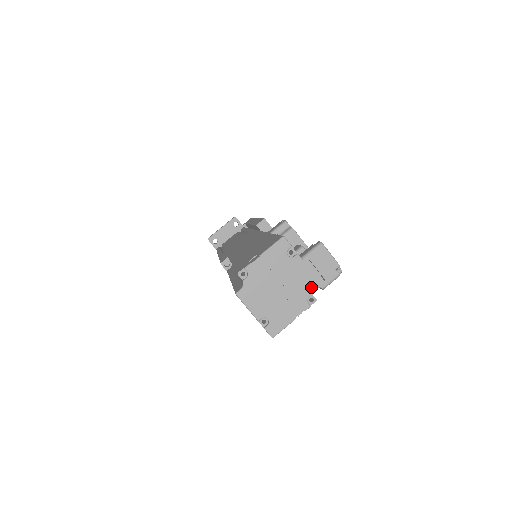
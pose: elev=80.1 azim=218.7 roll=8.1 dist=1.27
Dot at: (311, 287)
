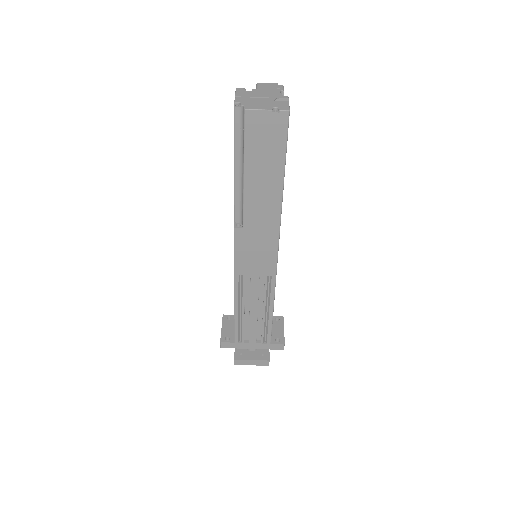
Dot at: (277, 92)
